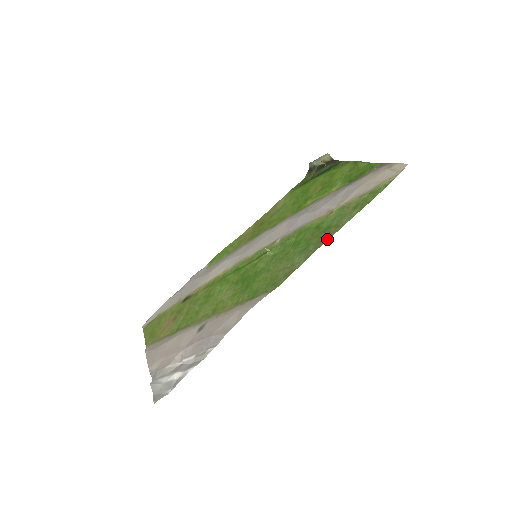
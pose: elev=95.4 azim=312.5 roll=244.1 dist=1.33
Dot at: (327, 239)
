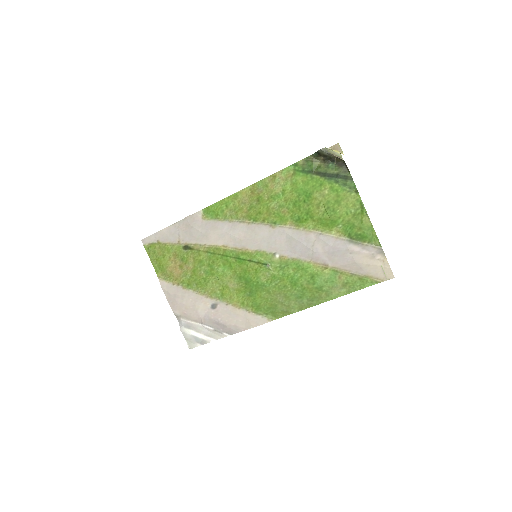
Dot at: (318, 304)
